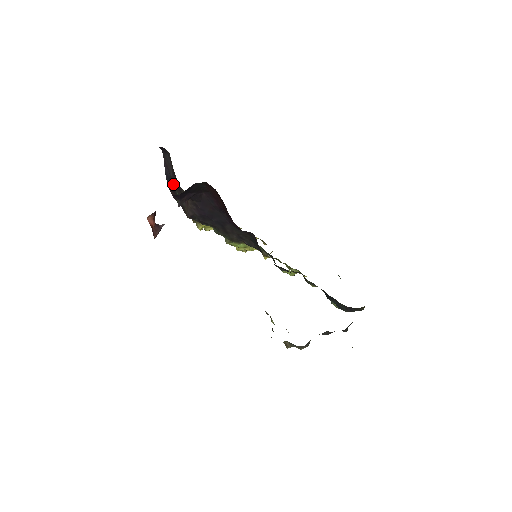
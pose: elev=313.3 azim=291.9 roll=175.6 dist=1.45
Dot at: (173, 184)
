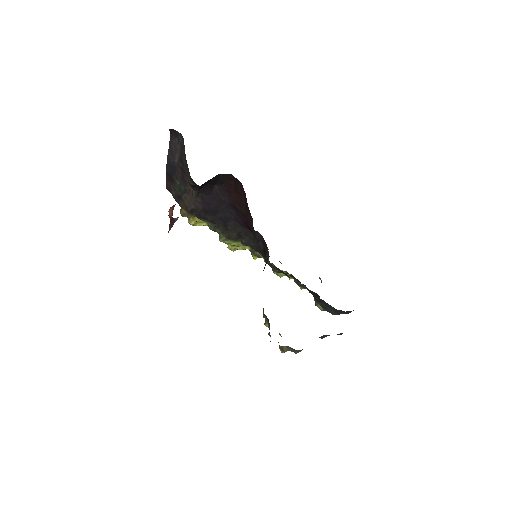
Dot at: (175, 172)
